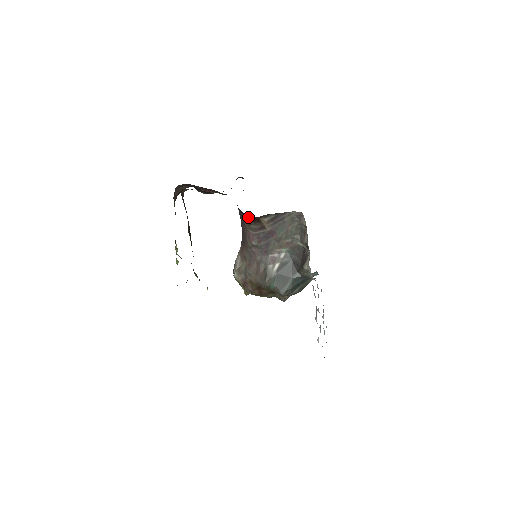
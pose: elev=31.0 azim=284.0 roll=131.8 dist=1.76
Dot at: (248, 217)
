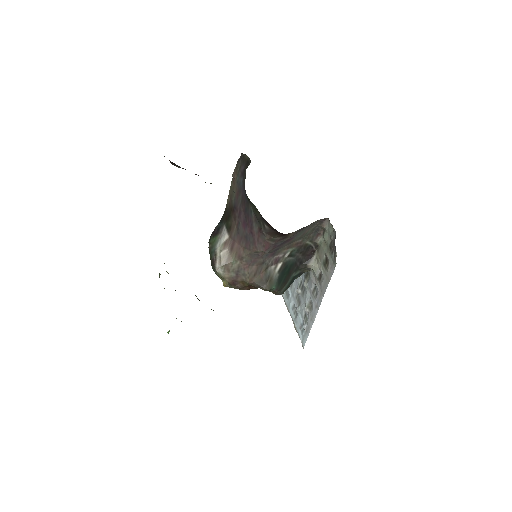
Dot at: (277, 232)
